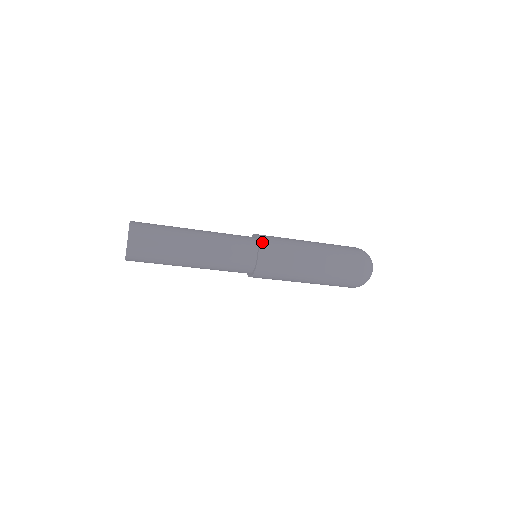
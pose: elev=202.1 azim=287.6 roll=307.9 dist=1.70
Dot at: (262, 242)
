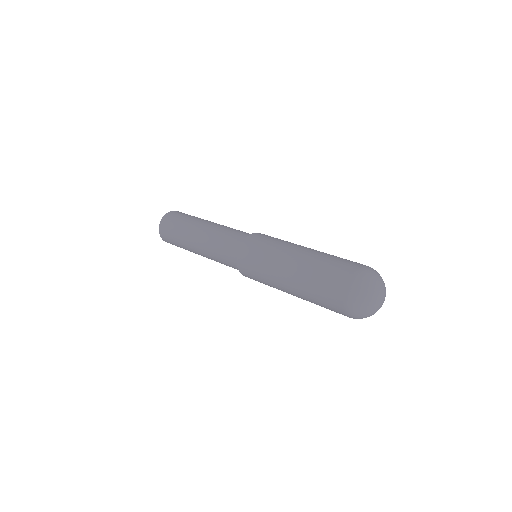
Dot at: (243, 274)
